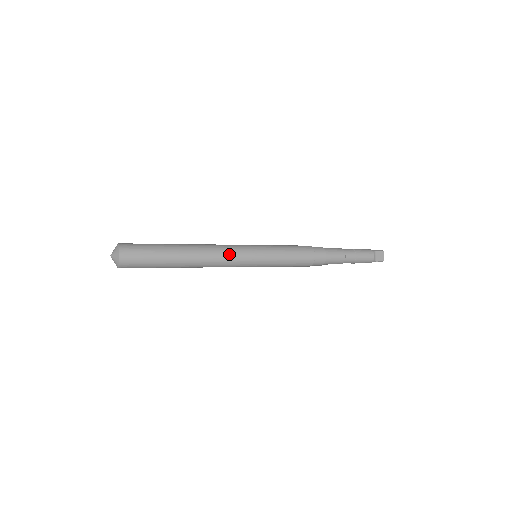
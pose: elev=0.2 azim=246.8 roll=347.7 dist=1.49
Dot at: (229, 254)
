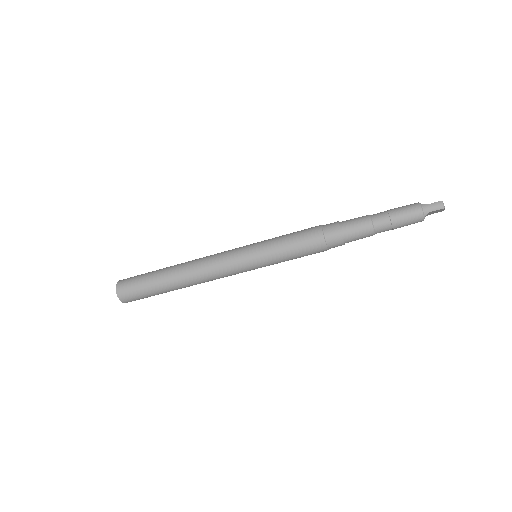
Dot at: occluded
